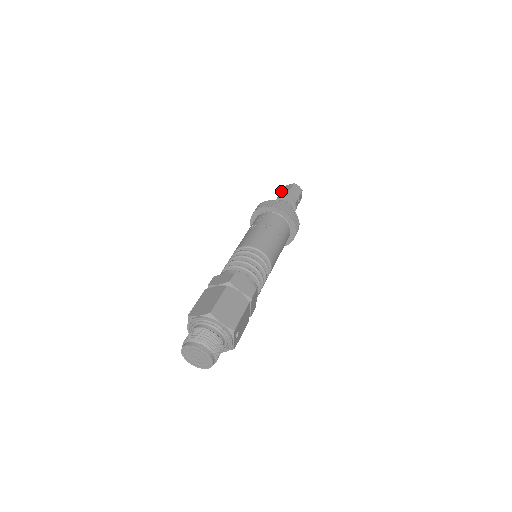
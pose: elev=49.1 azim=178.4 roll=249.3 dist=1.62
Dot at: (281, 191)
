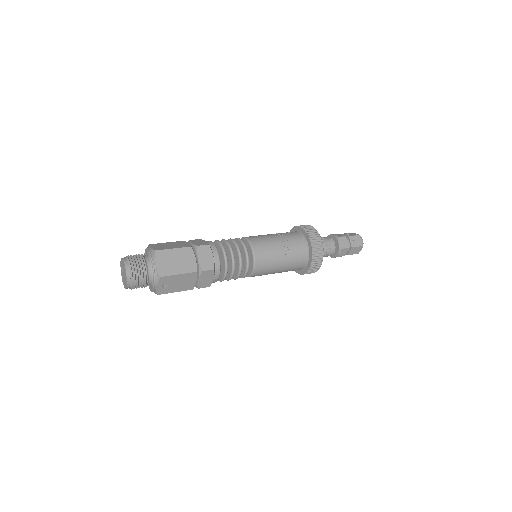
Dot at: occluded
